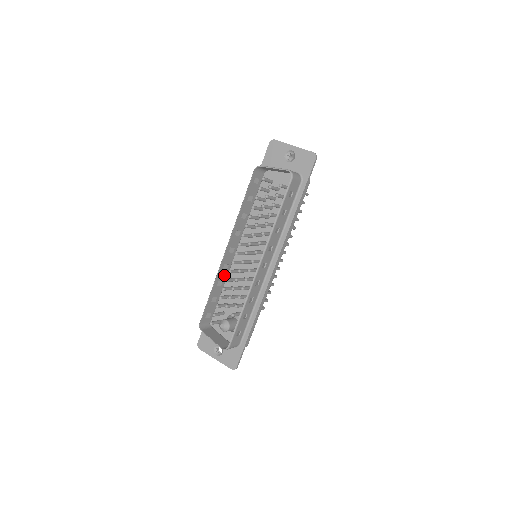
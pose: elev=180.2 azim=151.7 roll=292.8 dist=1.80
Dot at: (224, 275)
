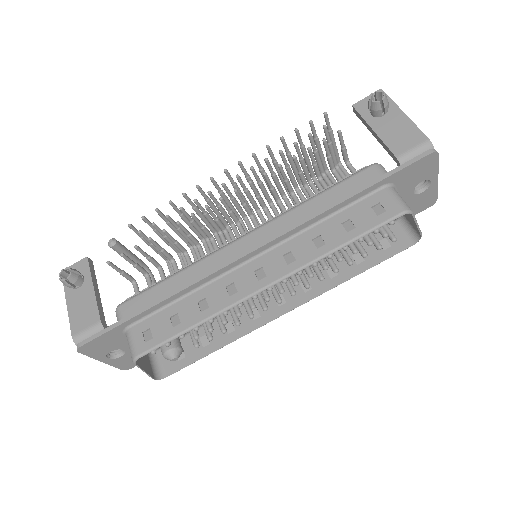
Dot at: (215, 292)
